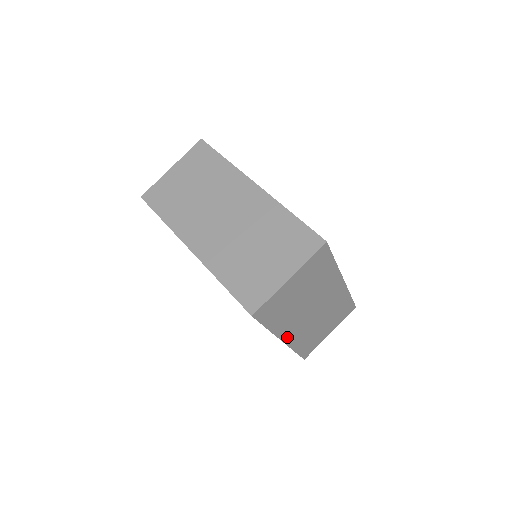
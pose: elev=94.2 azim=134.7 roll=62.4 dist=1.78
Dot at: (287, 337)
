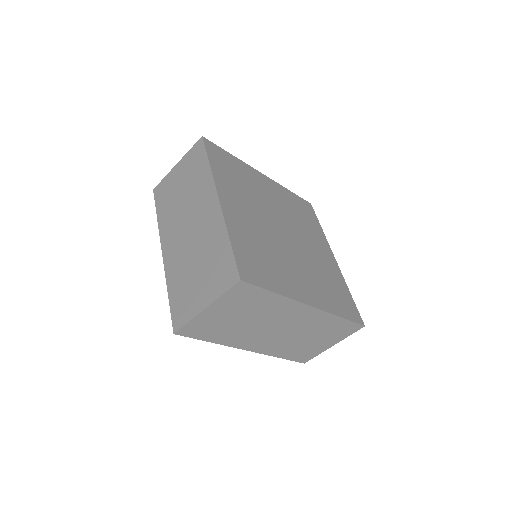
Dot at: (252, 347)
